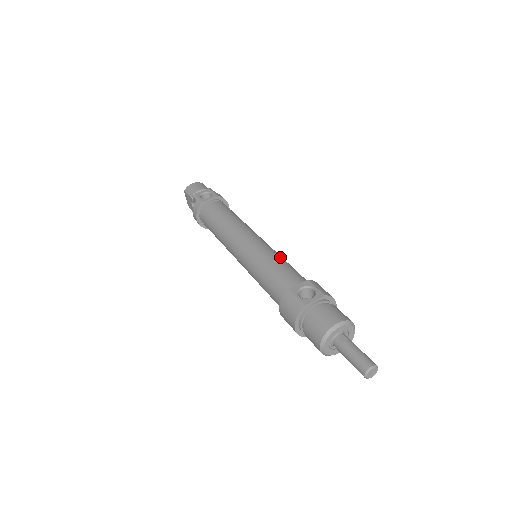
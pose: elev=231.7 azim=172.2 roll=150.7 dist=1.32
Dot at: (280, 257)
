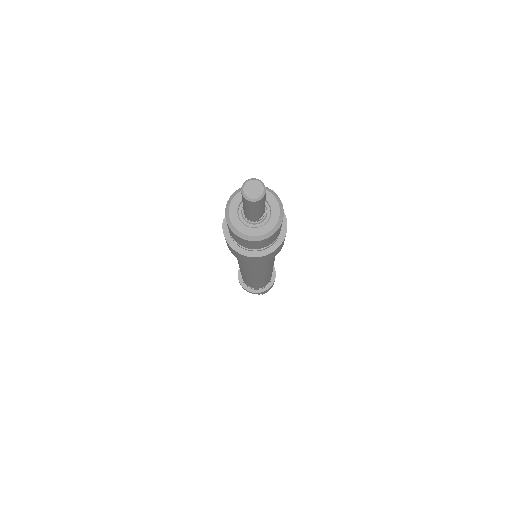
Dot at: occluded
